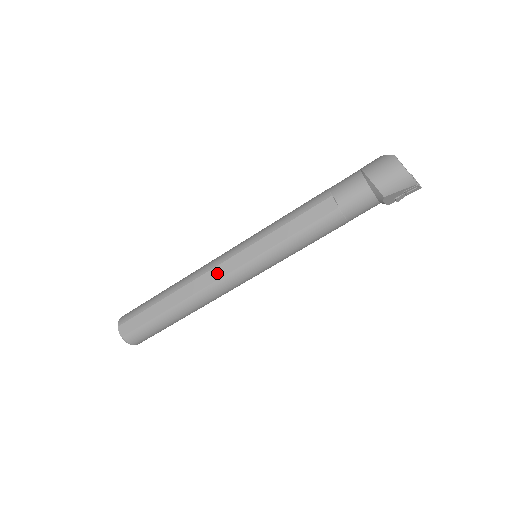
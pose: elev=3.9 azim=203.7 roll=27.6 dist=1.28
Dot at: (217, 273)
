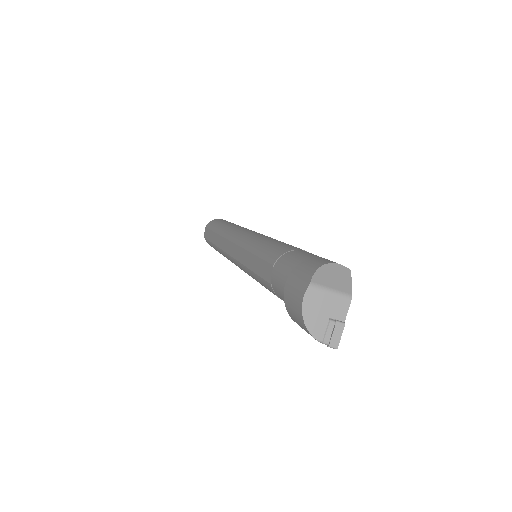
Dot at: (228, 247)
